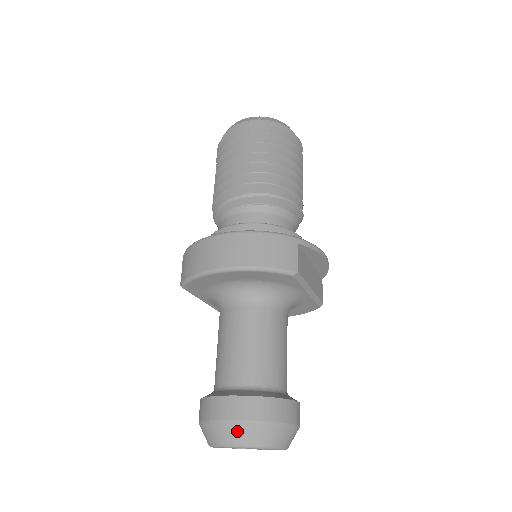
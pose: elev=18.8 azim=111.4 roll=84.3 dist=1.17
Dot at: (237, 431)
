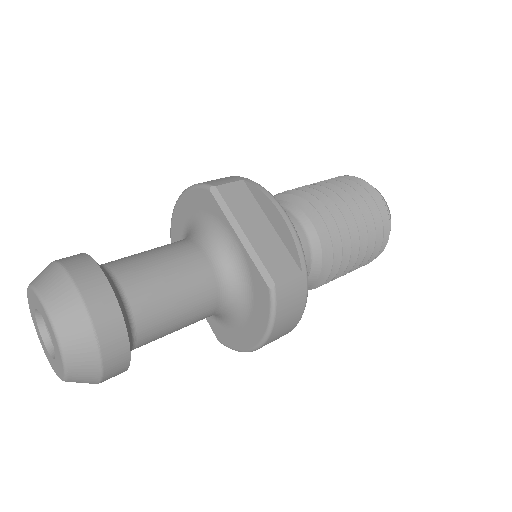
Dot at: occluded
